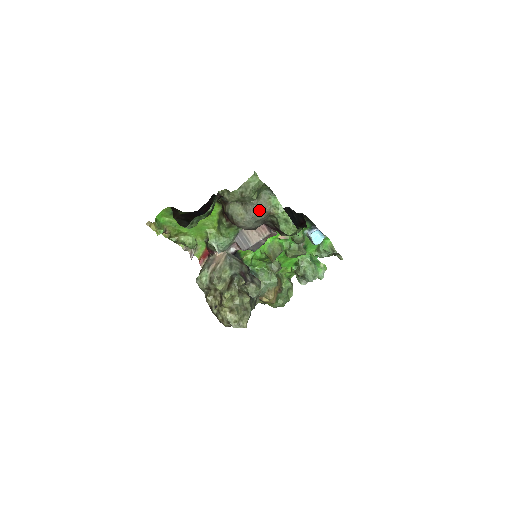
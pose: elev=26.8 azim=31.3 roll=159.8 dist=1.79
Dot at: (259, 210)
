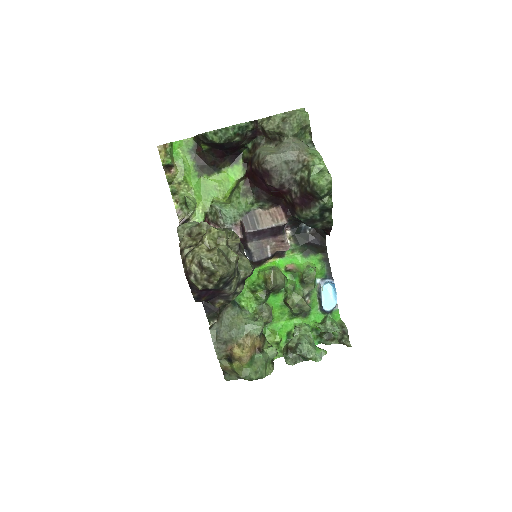
Dot at: (295, 148)
